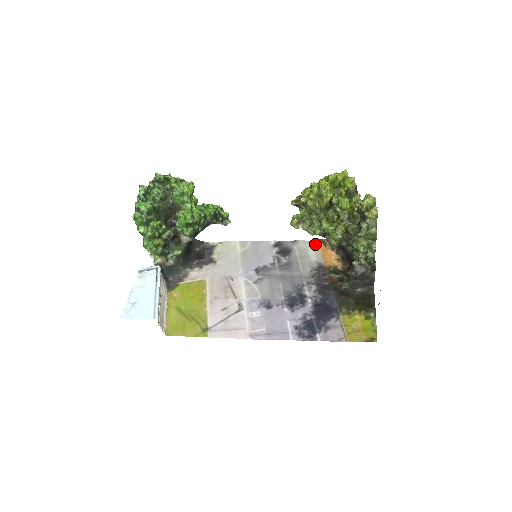
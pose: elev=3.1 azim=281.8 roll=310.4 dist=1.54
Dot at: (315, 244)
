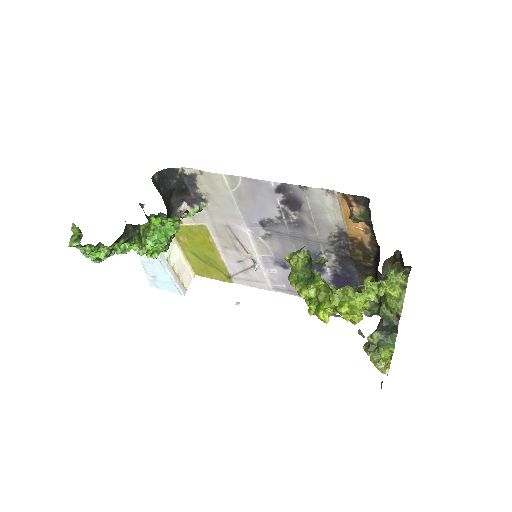
Dot at: (335, 198)
